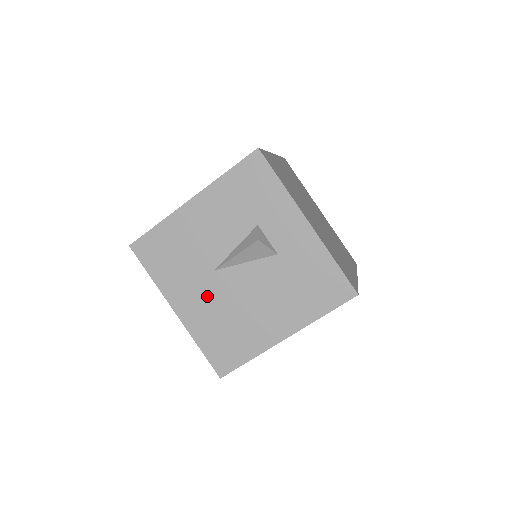
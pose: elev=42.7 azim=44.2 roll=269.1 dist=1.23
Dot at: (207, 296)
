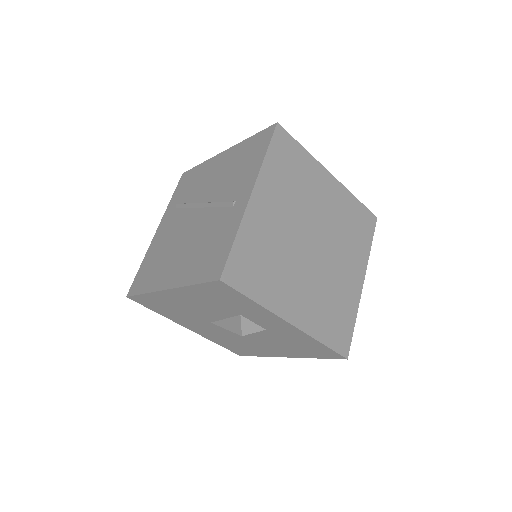
Dot at: (211, 330)
